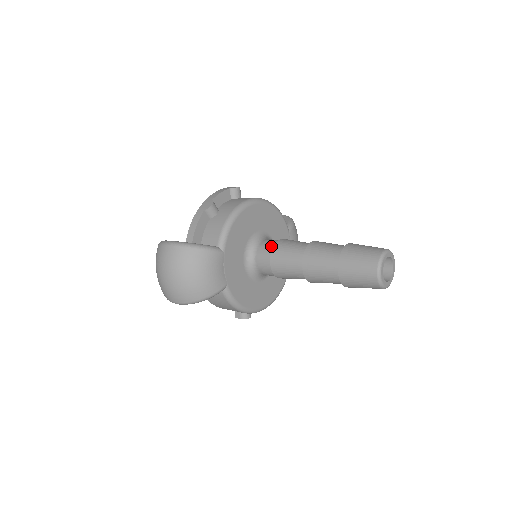
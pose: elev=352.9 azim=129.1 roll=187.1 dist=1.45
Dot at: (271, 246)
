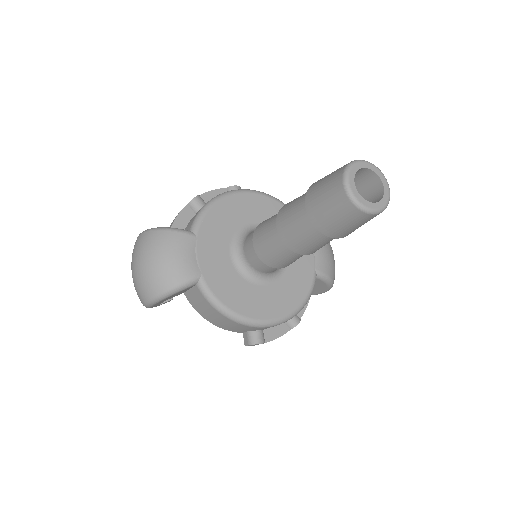
Dot at: occluded
